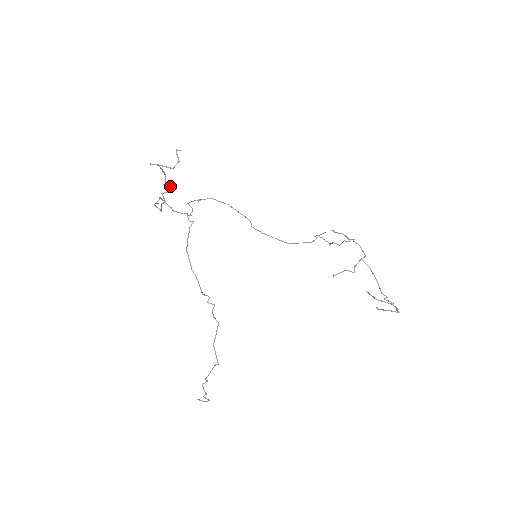
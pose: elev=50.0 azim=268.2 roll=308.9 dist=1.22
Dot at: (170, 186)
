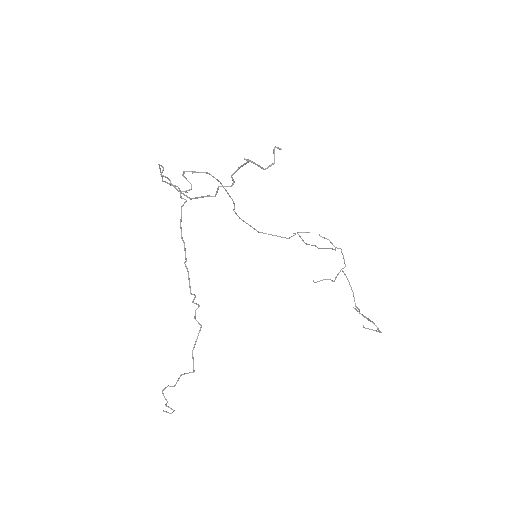
Dot at: (234, 181)
